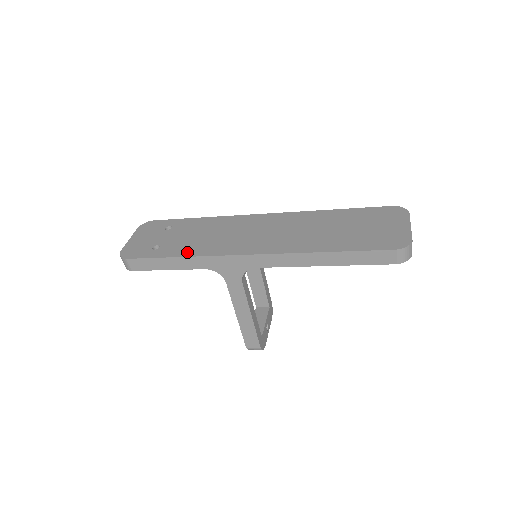
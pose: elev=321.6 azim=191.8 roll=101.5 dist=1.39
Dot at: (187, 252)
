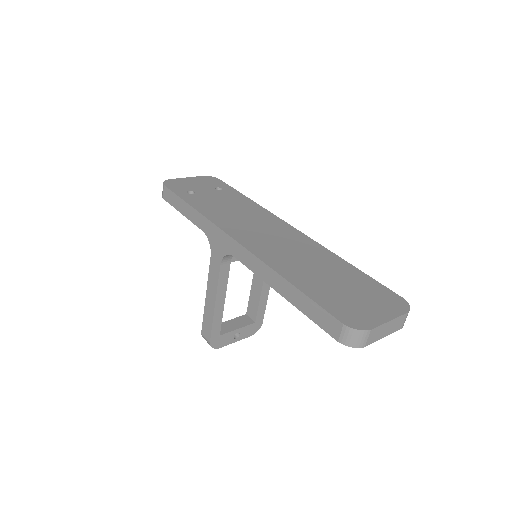
Dot at: (202, 208)
